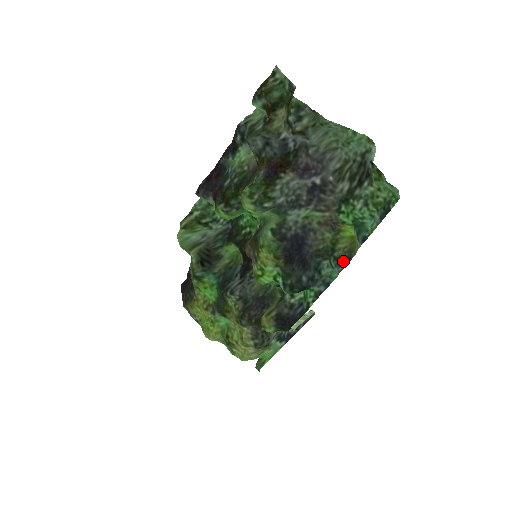
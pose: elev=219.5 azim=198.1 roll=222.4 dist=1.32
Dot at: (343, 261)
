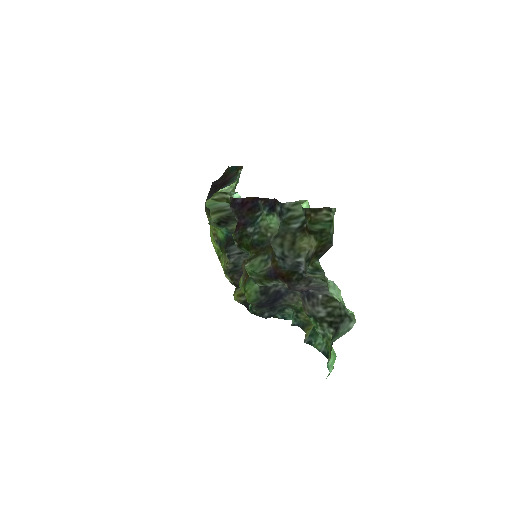
Dot at: (300, 322)
